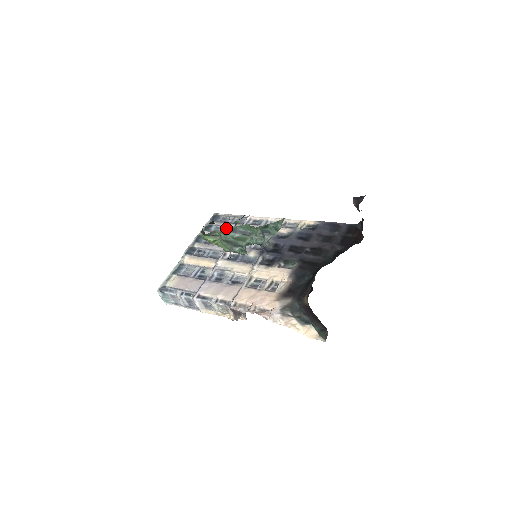
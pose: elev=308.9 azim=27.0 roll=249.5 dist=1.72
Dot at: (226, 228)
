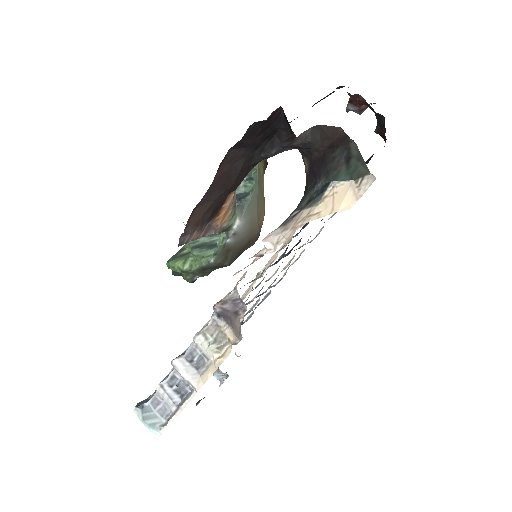
Dot at: occluded
